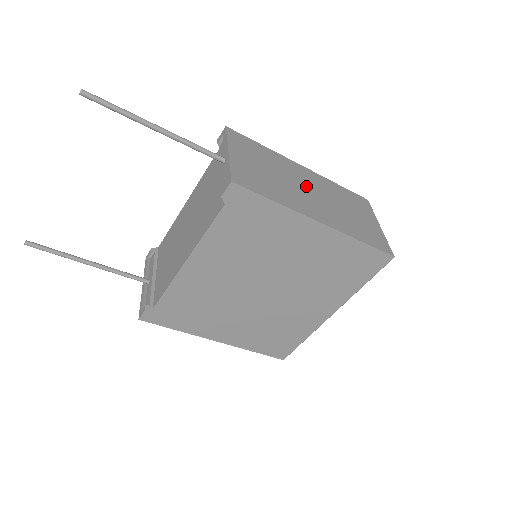
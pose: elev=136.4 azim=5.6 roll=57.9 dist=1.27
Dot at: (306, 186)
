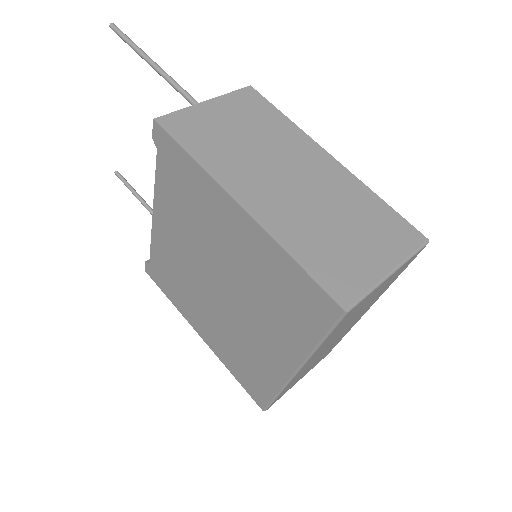
Dot at: (292, 170)
